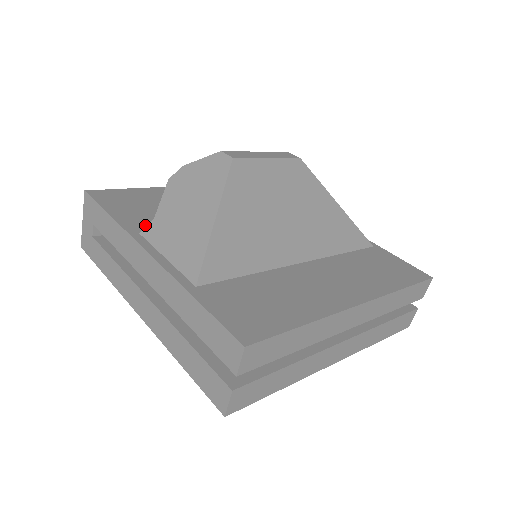
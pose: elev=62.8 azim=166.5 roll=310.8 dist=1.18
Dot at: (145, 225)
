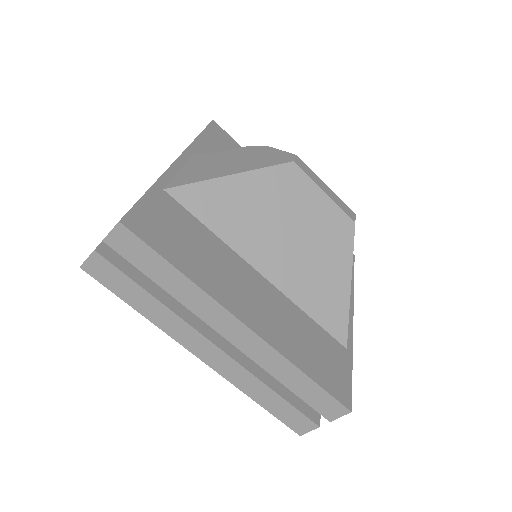
Dot at: occluded
